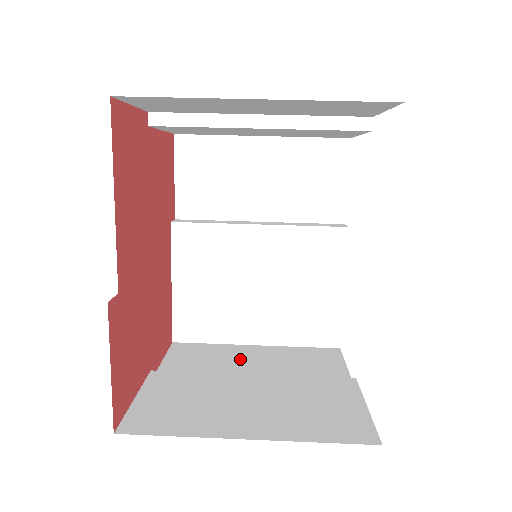
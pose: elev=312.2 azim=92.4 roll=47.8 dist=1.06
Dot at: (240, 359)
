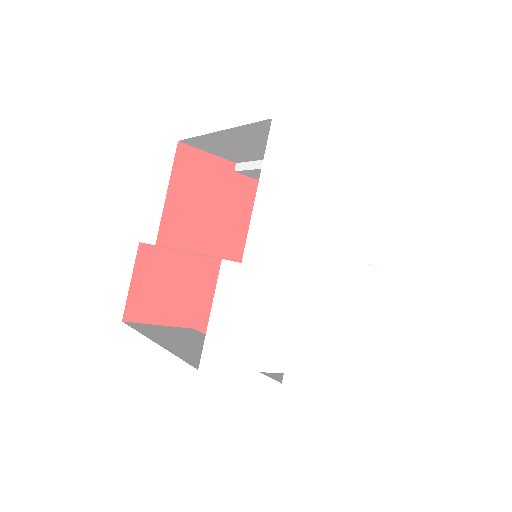
Dot at: occluded
